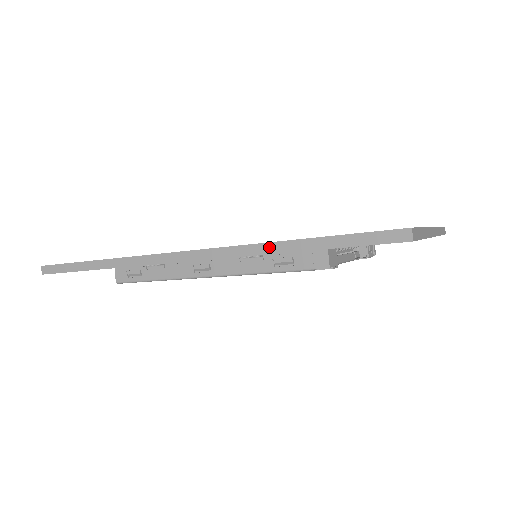
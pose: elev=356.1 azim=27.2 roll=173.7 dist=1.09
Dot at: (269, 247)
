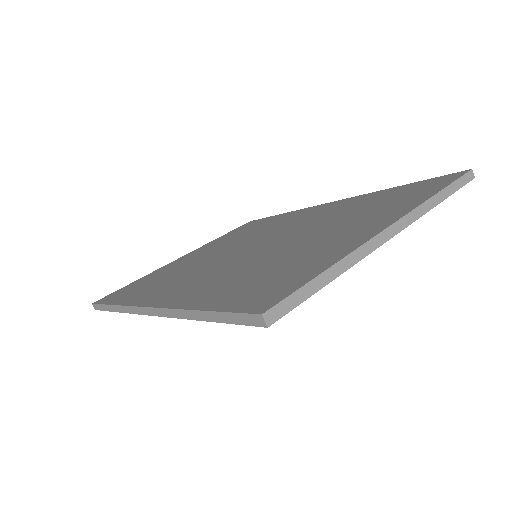
Dot at: (185, 314)
